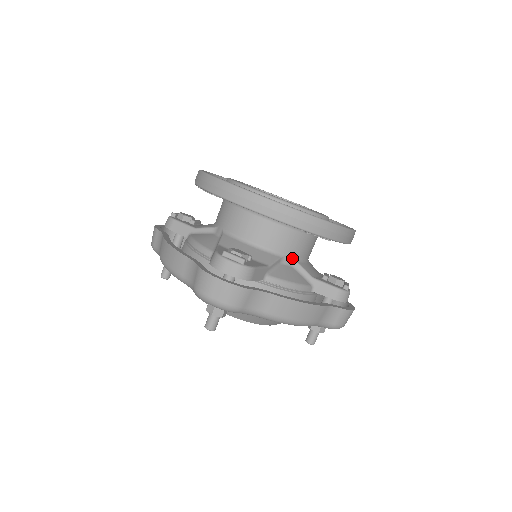
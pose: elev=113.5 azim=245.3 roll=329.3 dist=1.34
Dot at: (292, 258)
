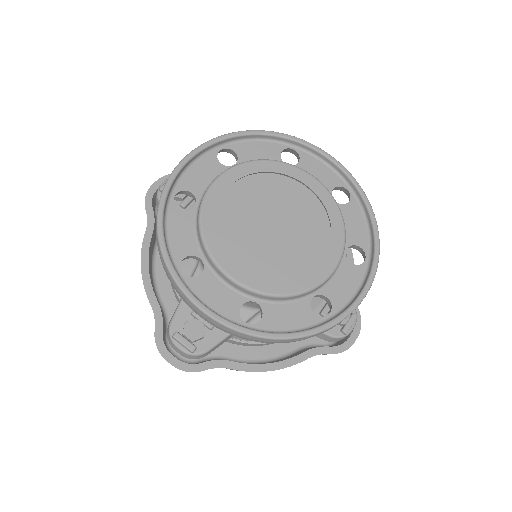
Dot at: occluded
